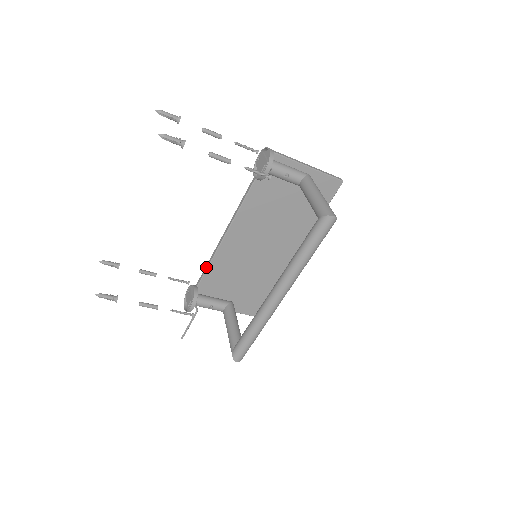
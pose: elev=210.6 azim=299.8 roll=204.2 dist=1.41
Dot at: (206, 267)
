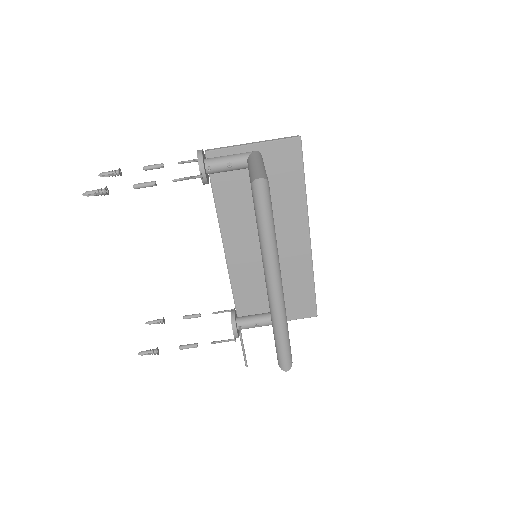
Dot at: (231, 288)
